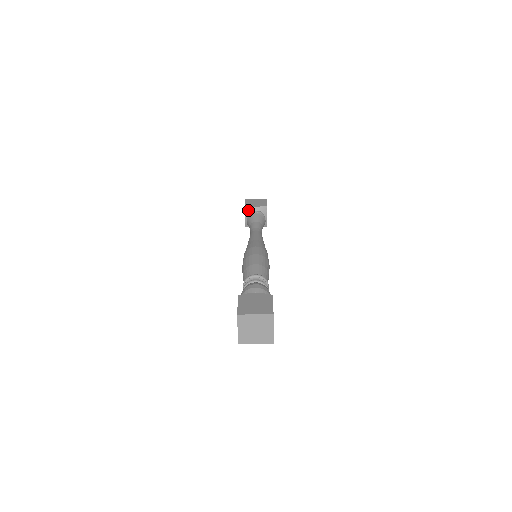
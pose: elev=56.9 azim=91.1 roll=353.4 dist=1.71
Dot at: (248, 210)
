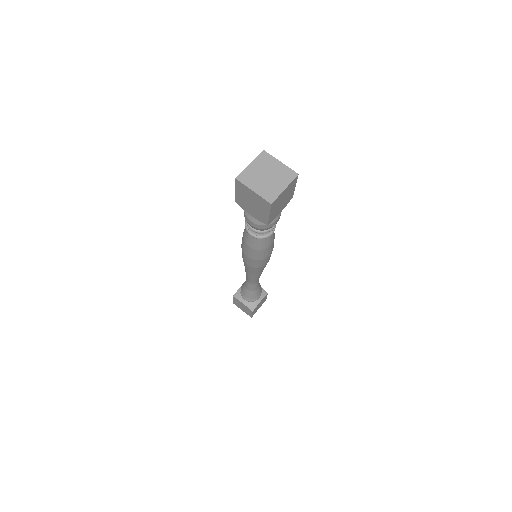
Dot at: (238, 295)
